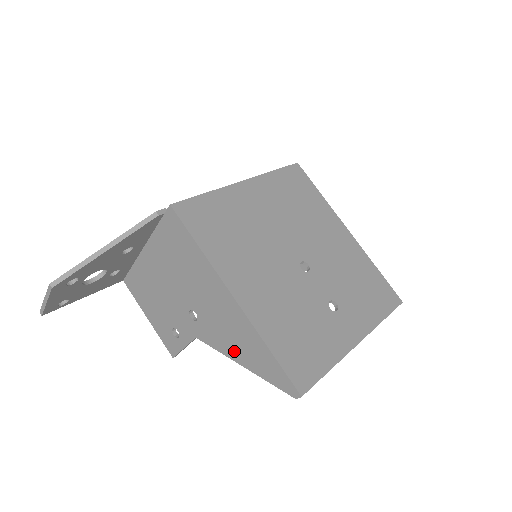
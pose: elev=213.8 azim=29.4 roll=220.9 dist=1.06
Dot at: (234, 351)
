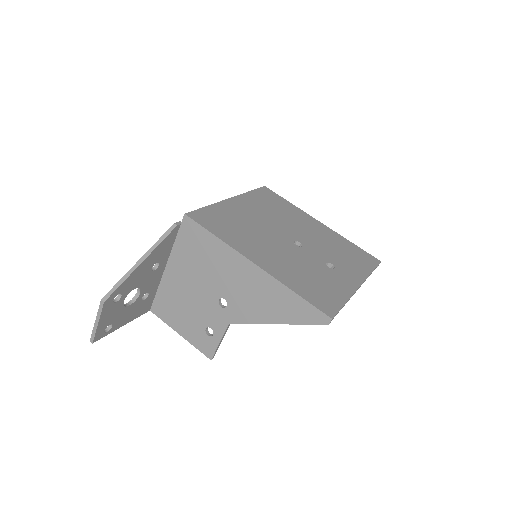
Dot at: (266, 314)
